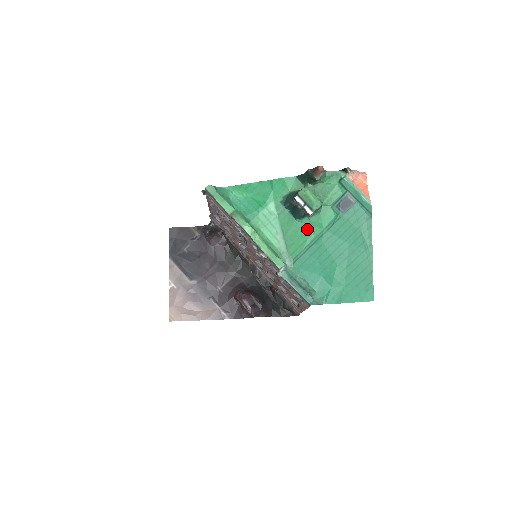
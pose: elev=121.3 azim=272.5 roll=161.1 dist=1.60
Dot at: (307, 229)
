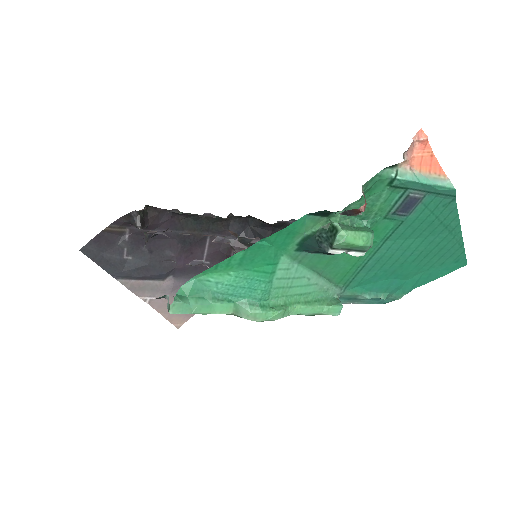
Dot at: occluded
